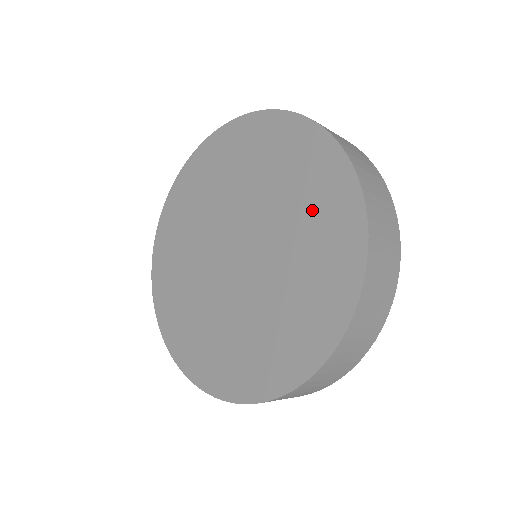
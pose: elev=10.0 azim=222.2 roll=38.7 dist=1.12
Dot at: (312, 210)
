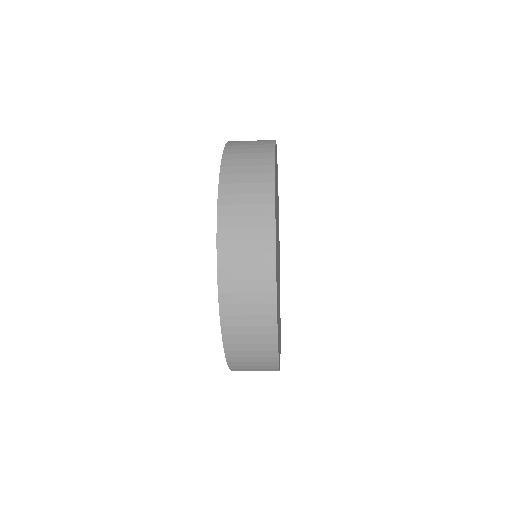
Dot at: occluded
